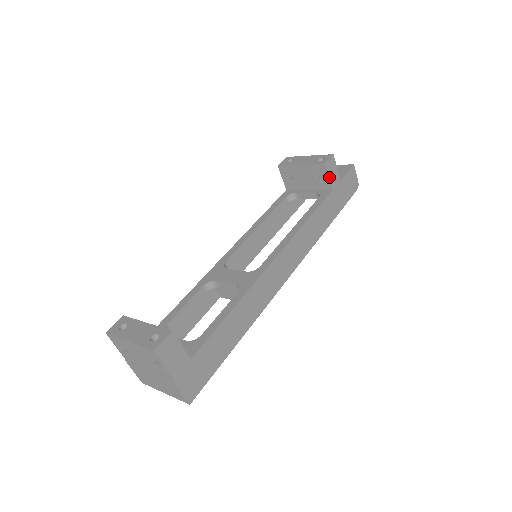
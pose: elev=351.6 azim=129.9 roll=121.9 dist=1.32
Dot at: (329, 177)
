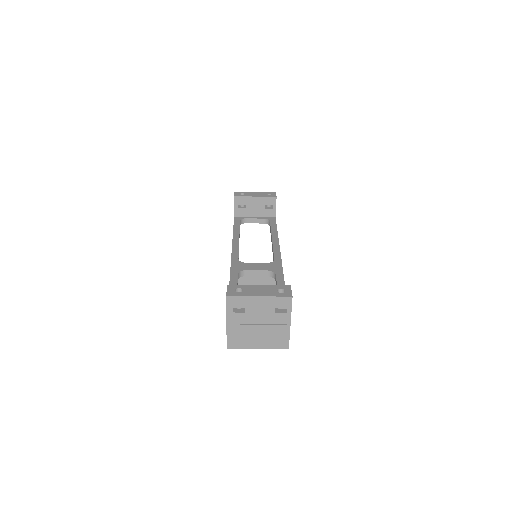
Dot at: occluded
